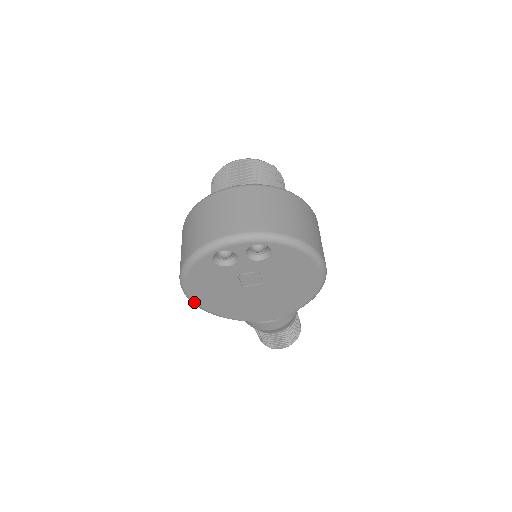
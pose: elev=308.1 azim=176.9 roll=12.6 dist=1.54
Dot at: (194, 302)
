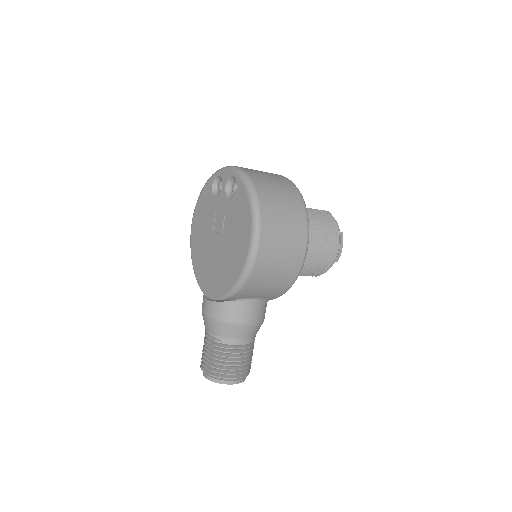
Dot at: (191, 235)
